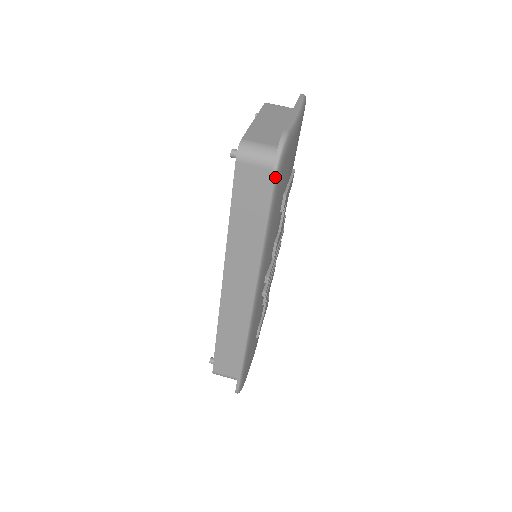
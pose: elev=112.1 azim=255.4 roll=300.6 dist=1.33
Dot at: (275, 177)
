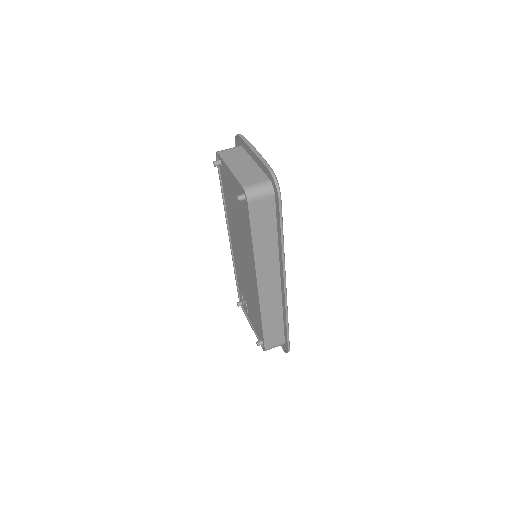
Dot at: (281, 200)
